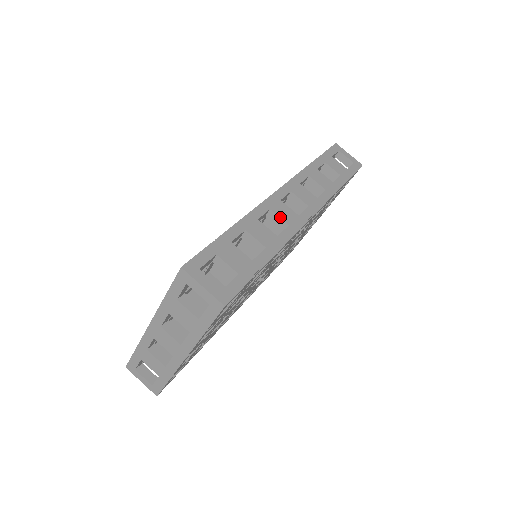
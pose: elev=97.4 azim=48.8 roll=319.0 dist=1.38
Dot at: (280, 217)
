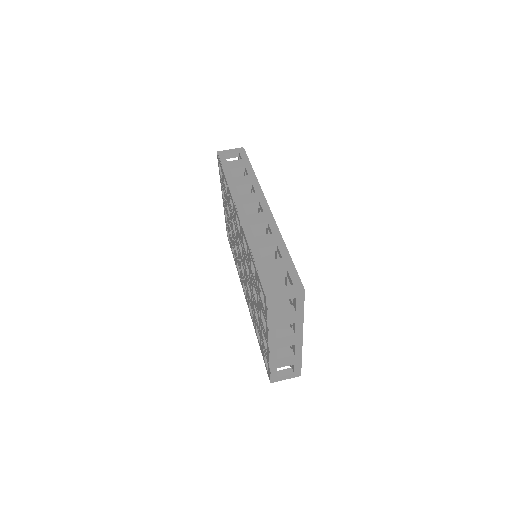
Dot at: (259, 223)
